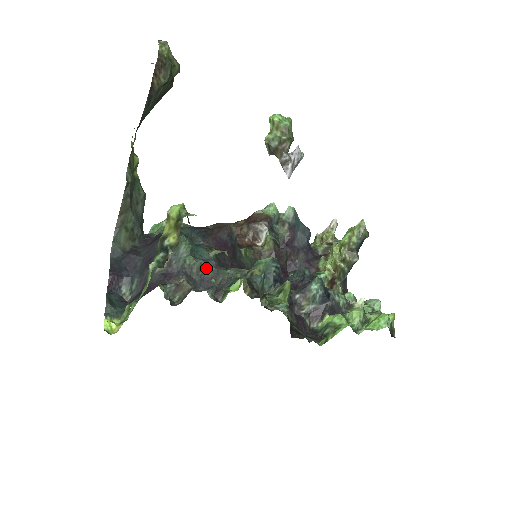
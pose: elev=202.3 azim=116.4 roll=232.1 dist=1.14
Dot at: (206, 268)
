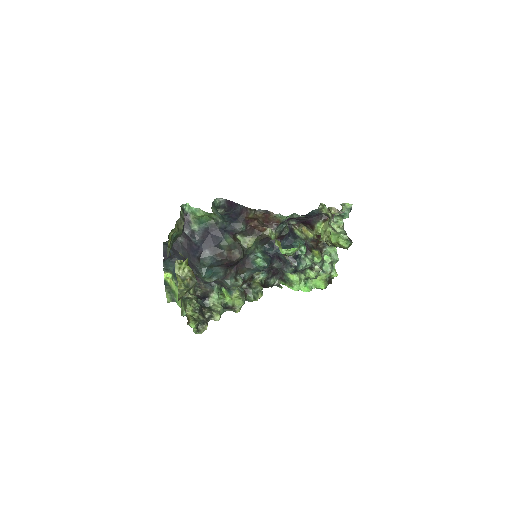
Dot at: (217, 280)
